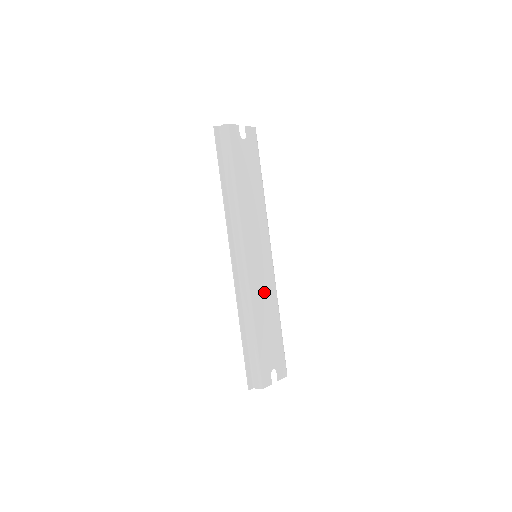
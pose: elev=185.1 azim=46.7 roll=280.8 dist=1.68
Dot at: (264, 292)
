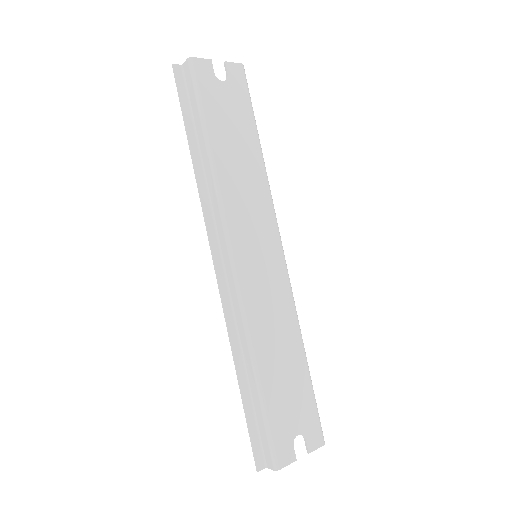
Dot at: (272, 311)
